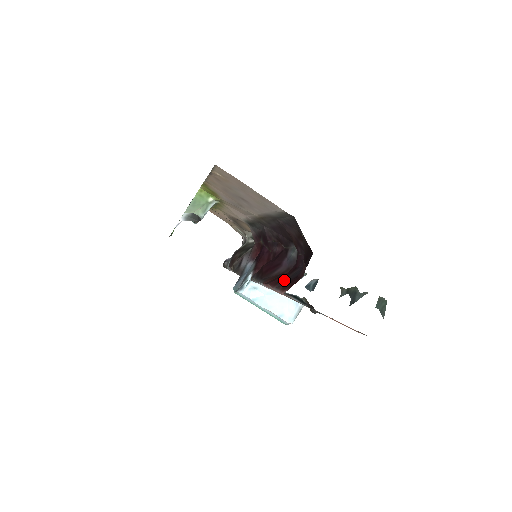
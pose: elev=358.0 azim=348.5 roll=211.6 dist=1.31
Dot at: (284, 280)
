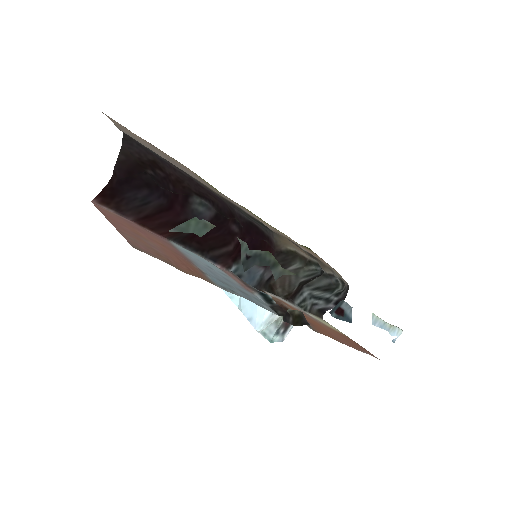
Dot at: (140, 212)
